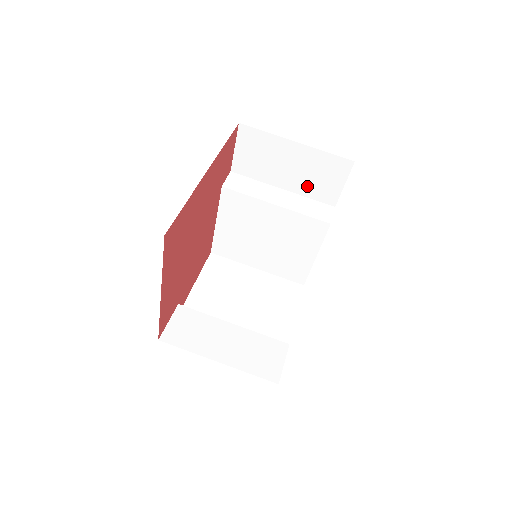
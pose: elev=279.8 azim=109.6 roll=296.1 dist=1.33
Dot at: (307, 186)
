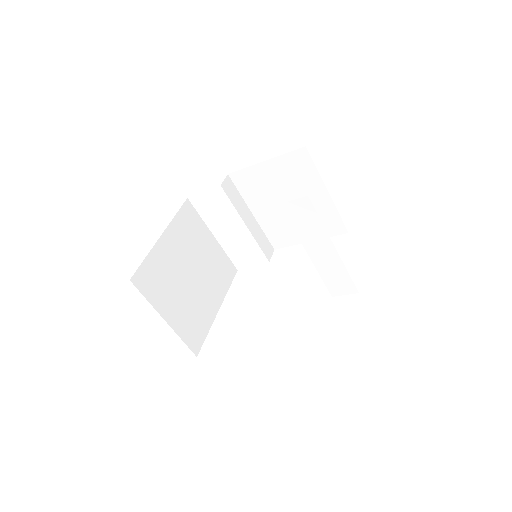
Dot at: occluded
